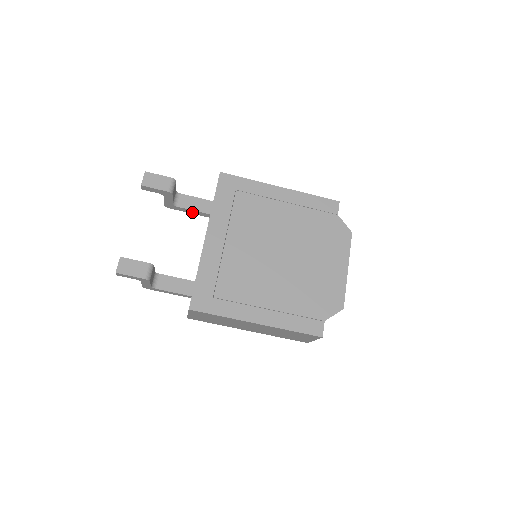
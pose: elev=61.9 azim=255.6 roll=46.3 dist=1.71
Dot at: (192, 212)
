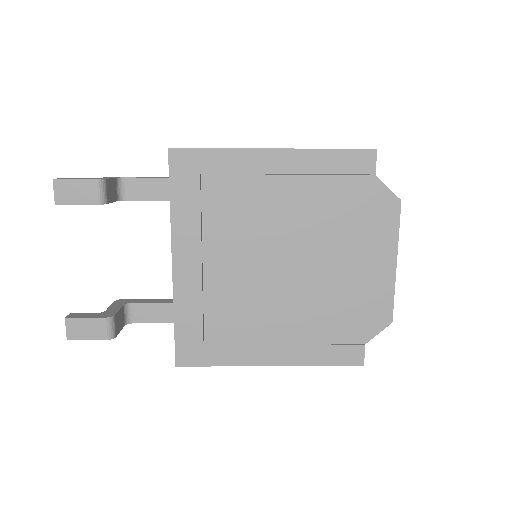
Dot at: occluded
